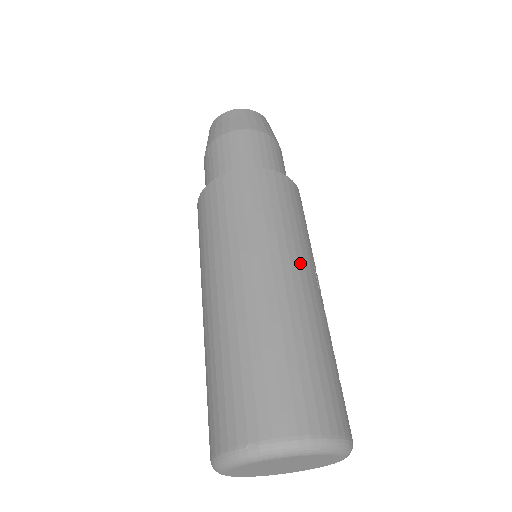
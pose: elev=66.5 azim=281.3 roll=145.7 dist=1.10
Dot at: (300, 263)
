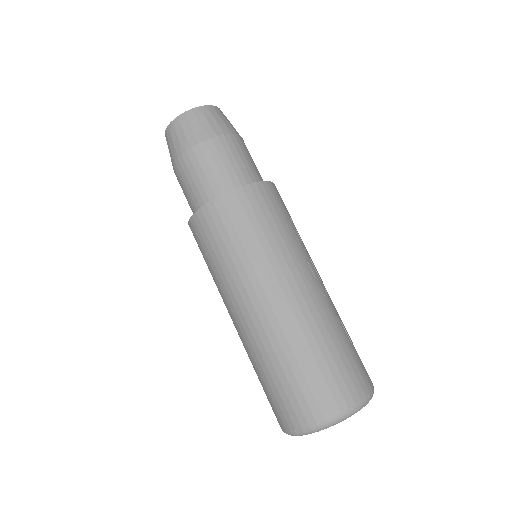
Dot at: (287, 275)
